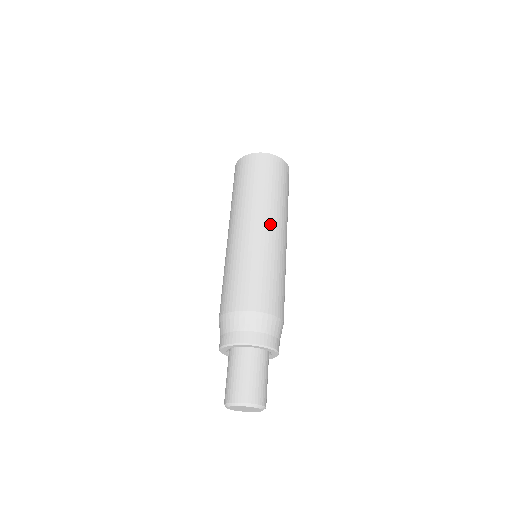
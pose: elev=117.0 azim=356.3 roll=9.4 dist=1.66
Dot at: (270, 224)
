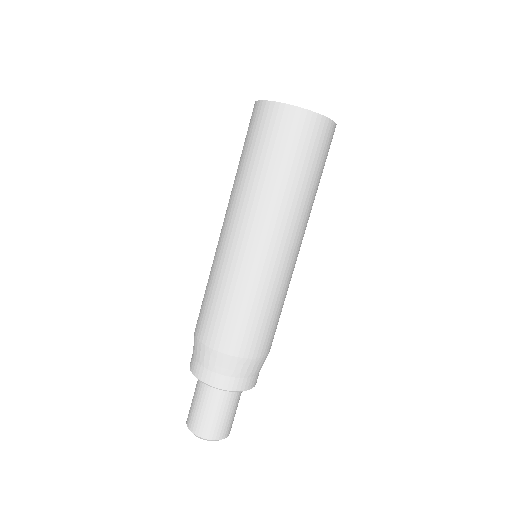
Dot at: (247, 228)
